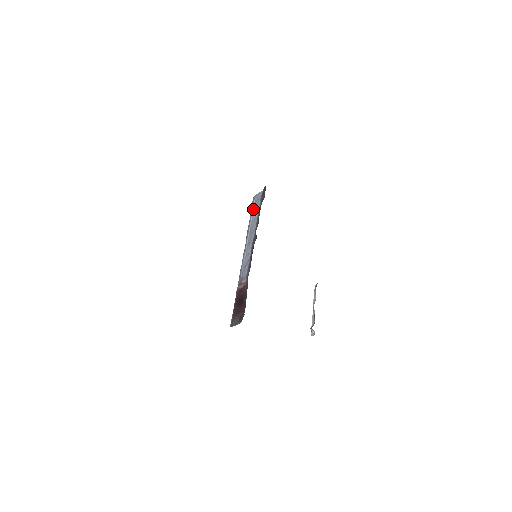
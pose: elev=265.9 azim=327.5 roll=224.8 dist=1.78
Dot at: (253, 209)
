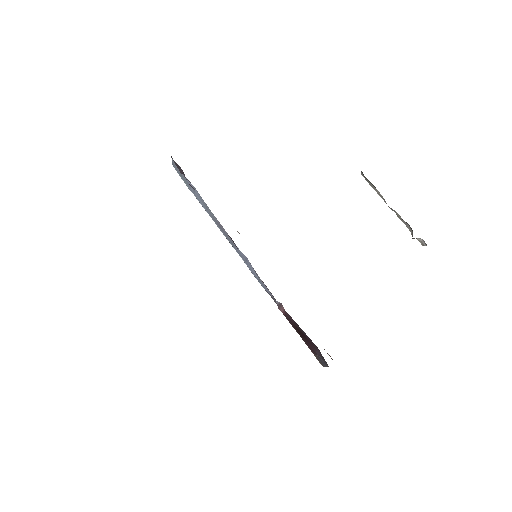
Dot at: (190, 190)
